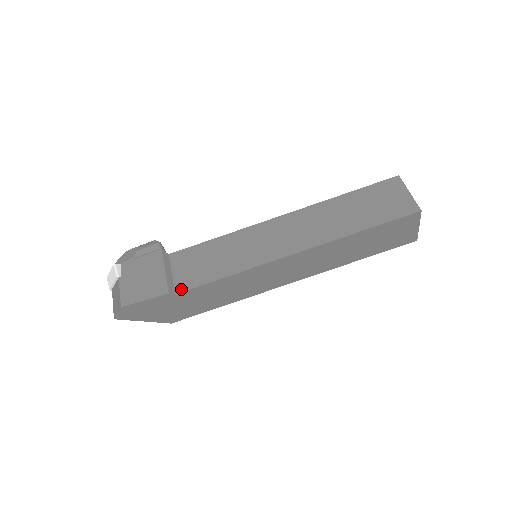
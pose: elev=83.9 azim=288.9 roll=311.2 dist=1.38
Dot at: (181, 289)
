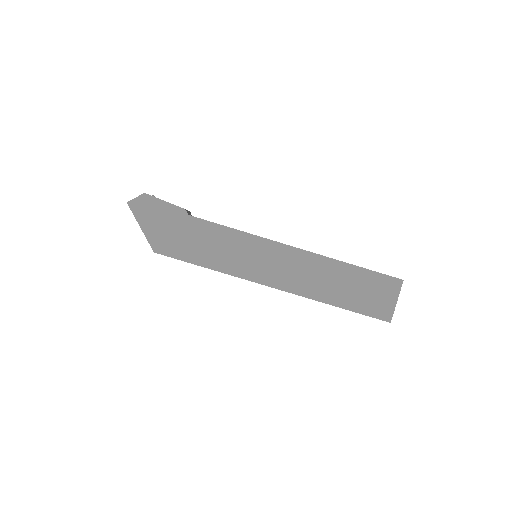
Dot at: occluded
